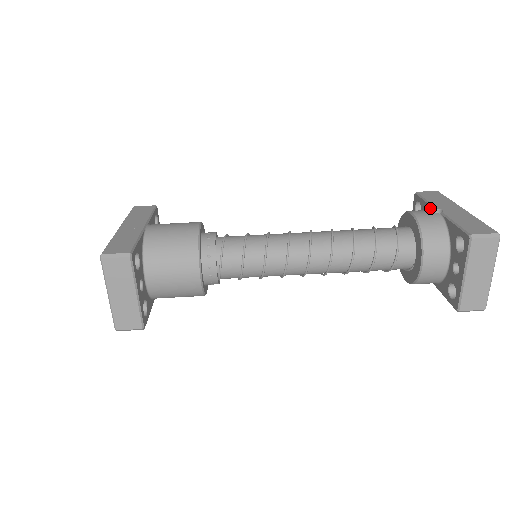
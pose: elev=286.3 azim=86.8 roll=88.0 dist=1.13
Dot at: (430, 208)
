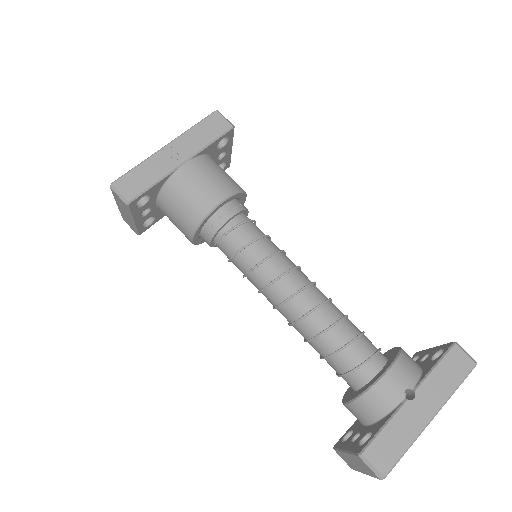
Dot at: (421, 378)
